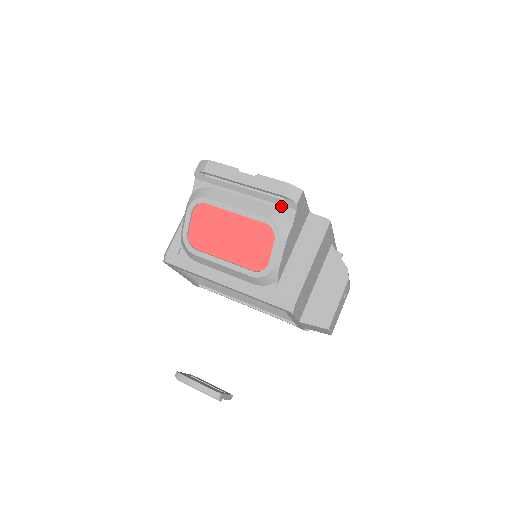
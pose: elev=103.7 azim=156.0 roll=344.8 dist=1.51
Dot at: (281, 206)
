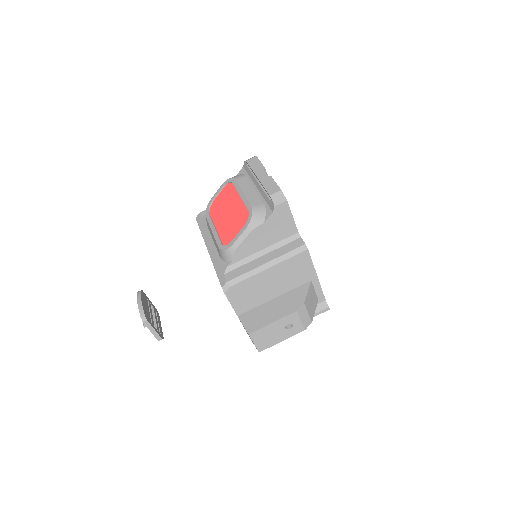
Dot at: (268, 205)
